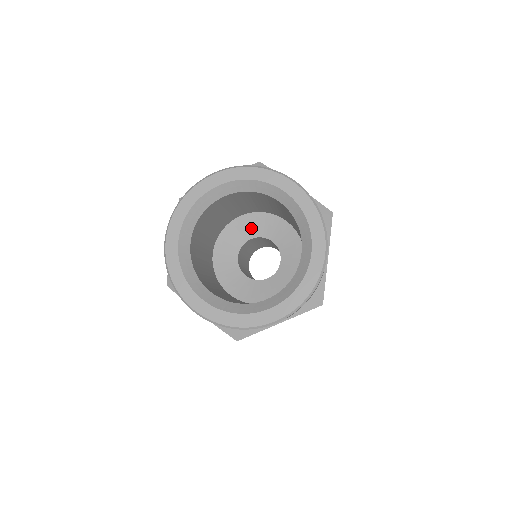
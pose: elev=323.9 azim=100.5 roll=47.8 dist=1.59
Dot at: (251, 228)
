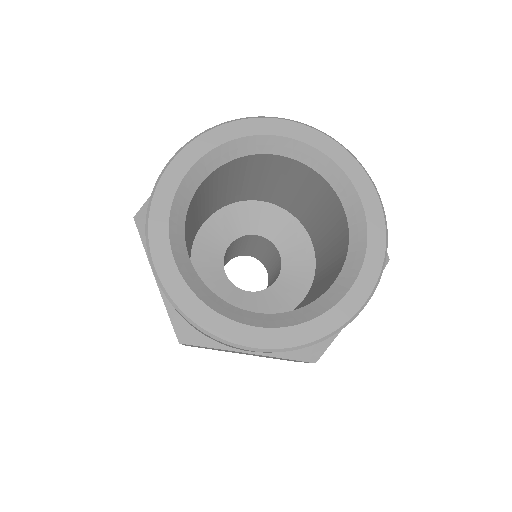
Dot at: (265, 223)
